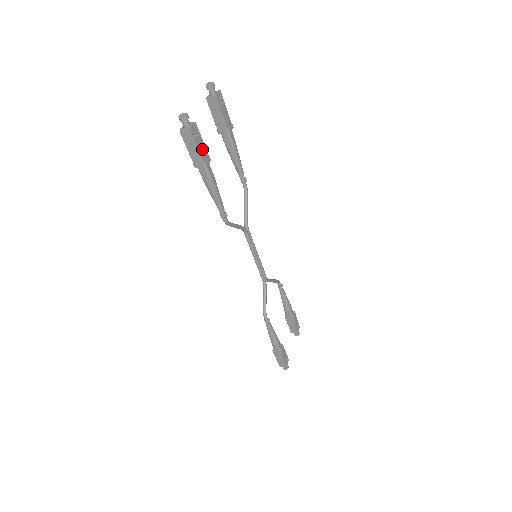
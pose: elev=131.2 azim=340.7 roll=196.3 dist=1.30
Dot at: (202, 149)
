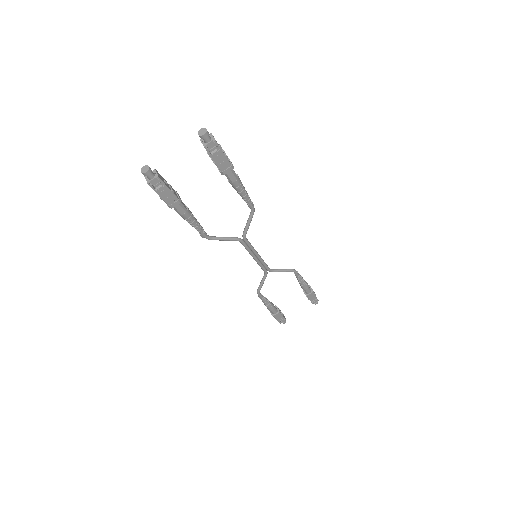
Dot at: (167, 195)
